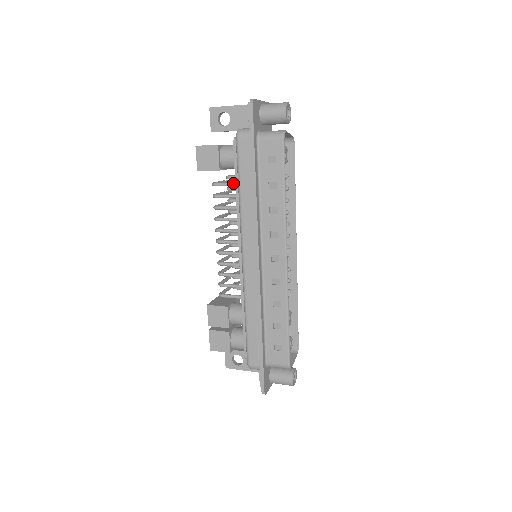
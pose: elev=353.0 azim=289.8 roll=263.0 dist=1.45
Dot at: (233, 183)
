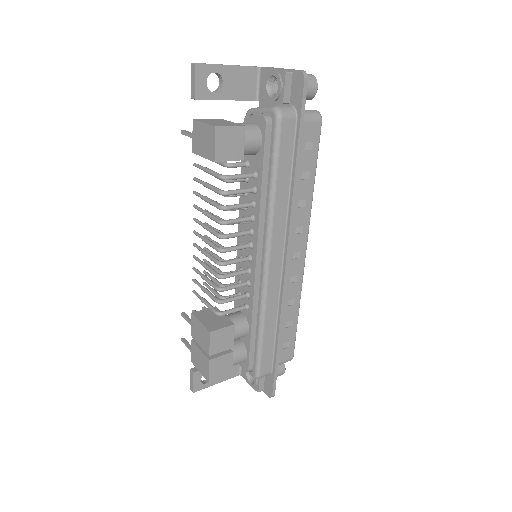
Dot at: (251, 174)
